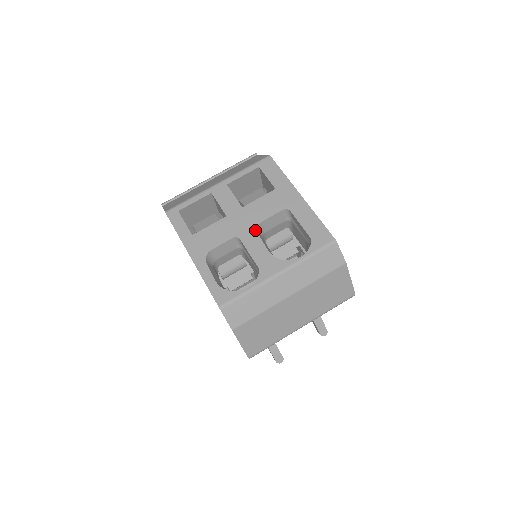
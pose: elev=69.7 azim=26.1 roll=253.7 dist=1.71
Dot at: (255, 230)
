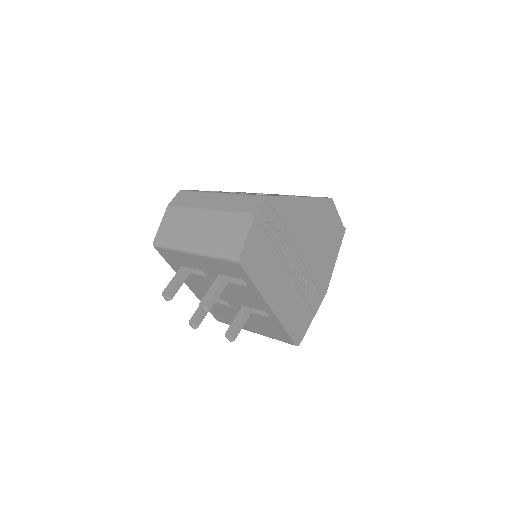
Dot at: occluded
